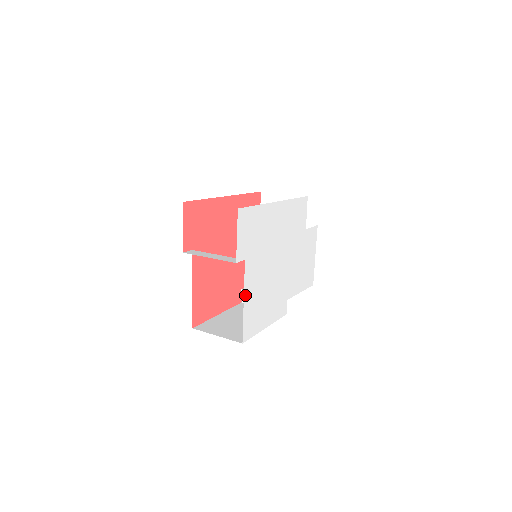
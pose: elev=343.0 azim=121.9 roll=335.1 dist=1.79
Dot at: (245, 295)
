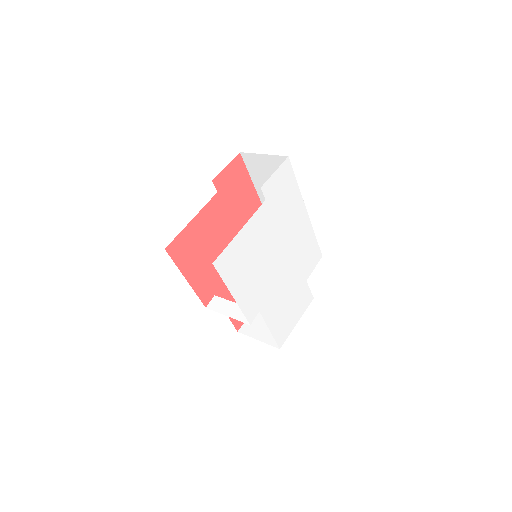
Dot at: (245, 227)
